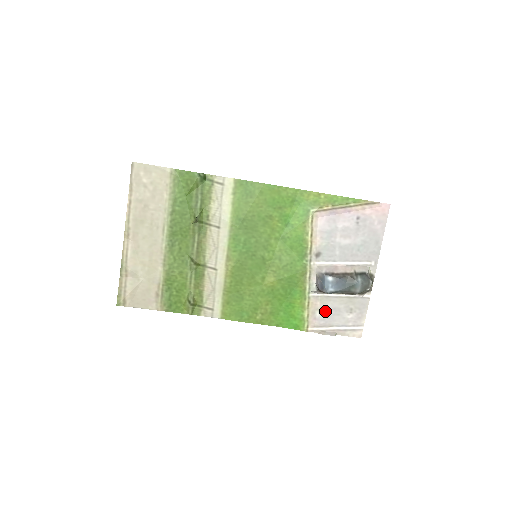
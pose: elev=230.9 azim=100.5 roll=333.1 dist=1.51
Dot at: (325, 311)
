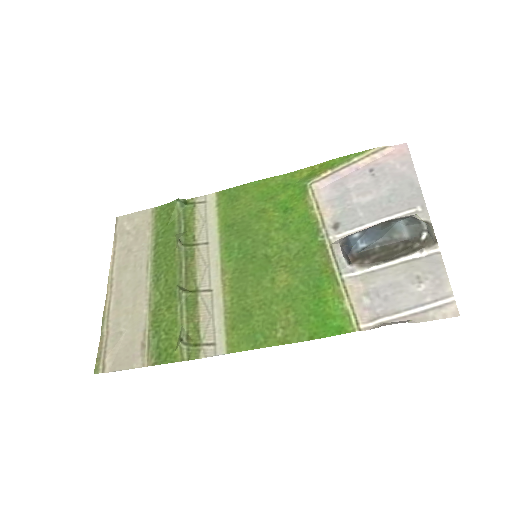
Dot at: (377, 293)
